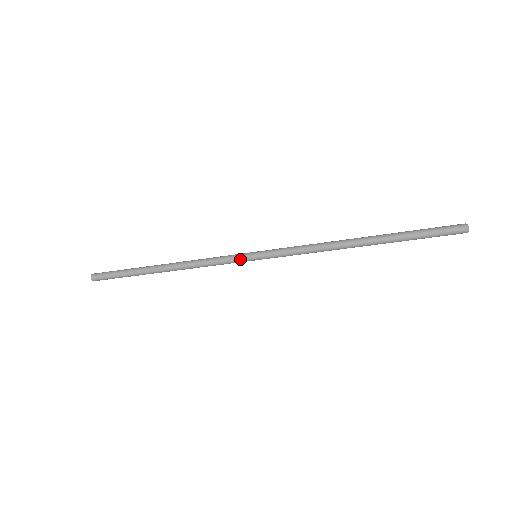
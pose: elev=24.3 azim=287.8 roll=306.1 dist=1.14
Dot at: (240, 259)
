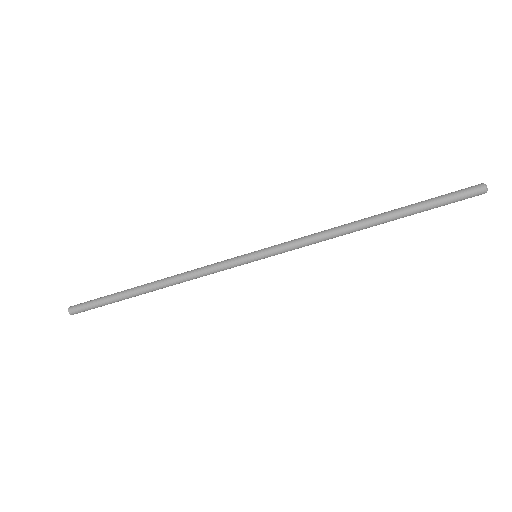
Dot at: (238, 259)
